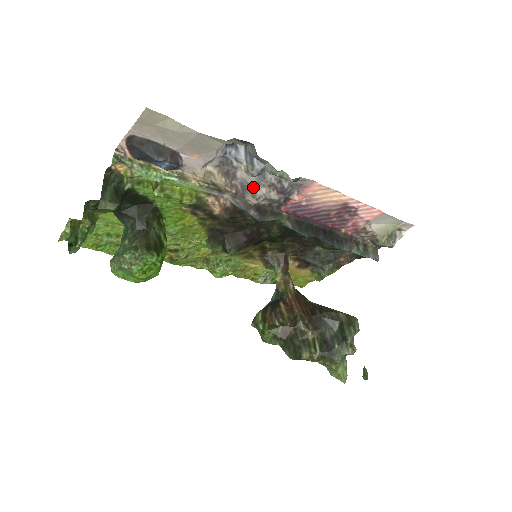
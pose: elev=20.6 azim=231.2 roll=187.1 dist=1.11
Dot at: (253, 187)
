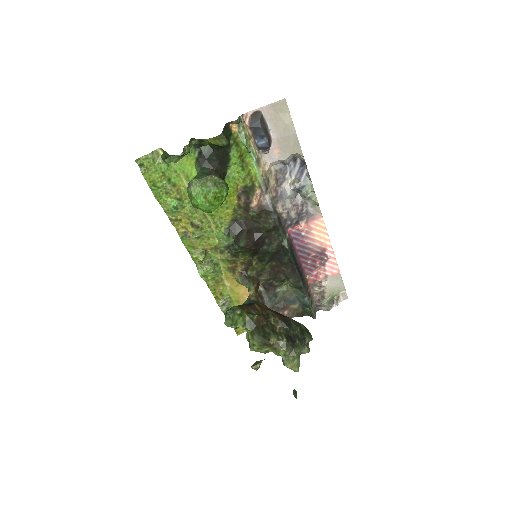
Dot at: (286, 199)
